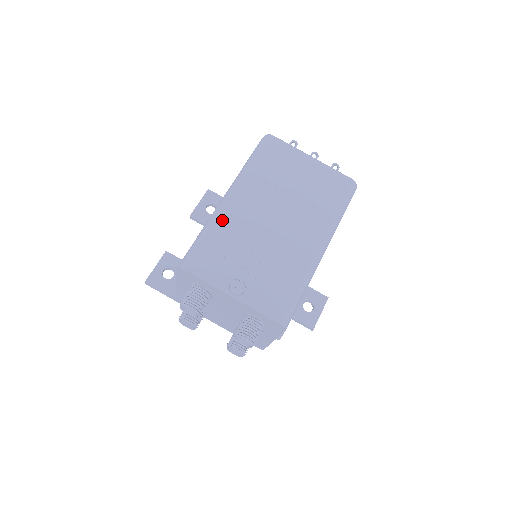
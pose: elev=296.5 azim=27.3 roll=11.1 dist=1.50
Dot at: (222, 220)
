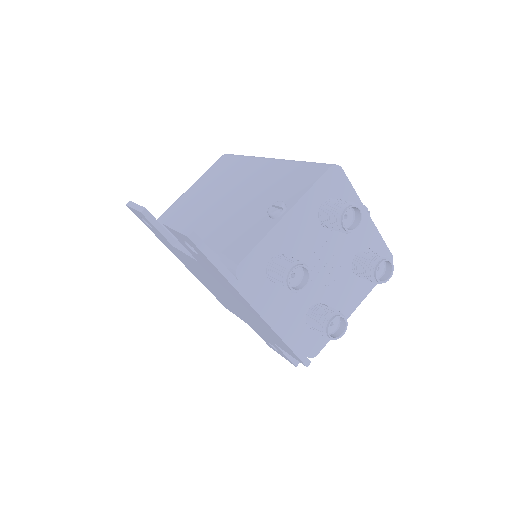
Dot at: occluded
